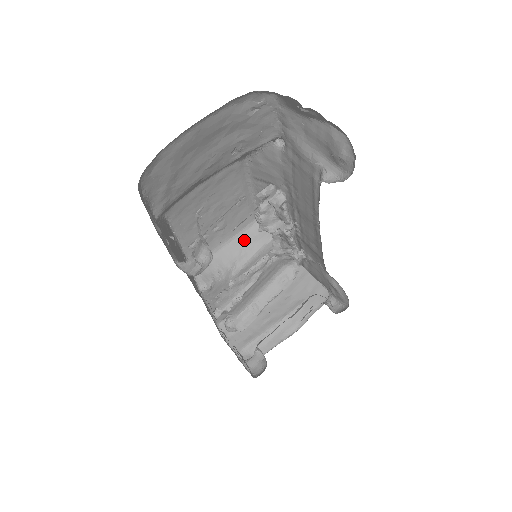
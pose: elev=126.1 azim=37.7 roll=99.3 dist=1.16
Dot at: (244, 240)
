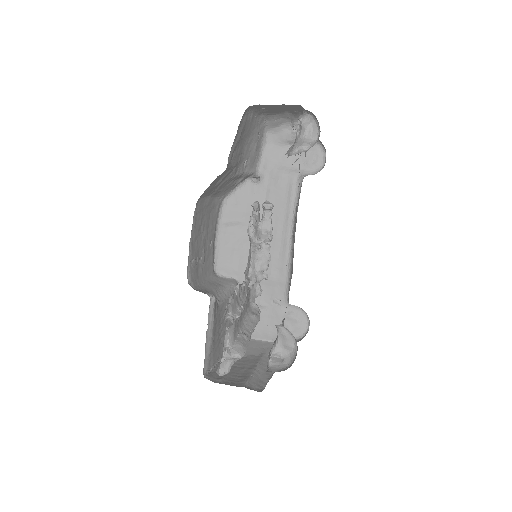
Dot at: (213, 284)
